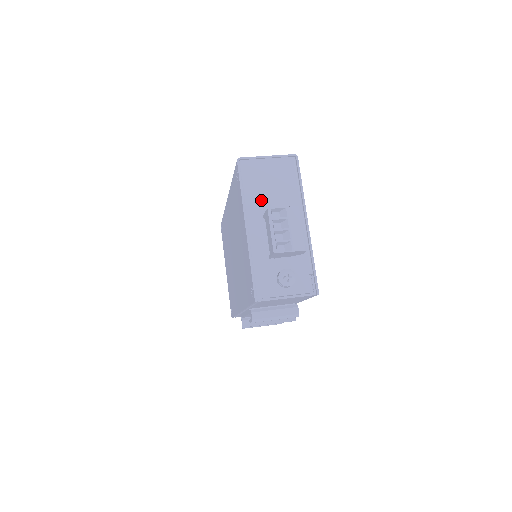
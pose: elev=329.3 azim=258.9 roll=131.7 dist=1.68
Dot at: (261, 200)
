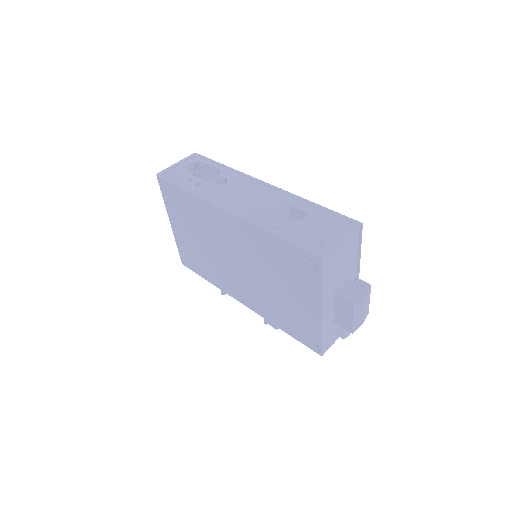
Dot at: (334, 282)
